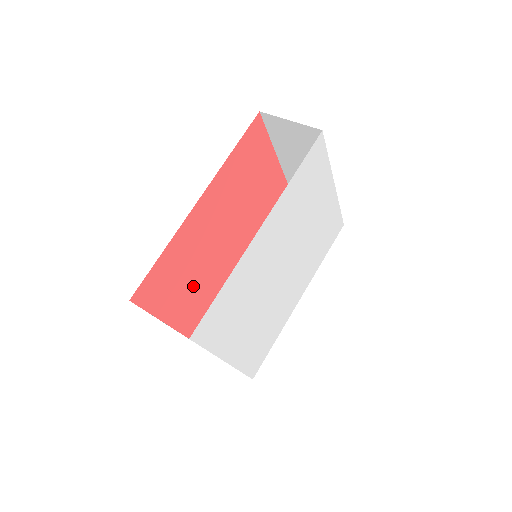
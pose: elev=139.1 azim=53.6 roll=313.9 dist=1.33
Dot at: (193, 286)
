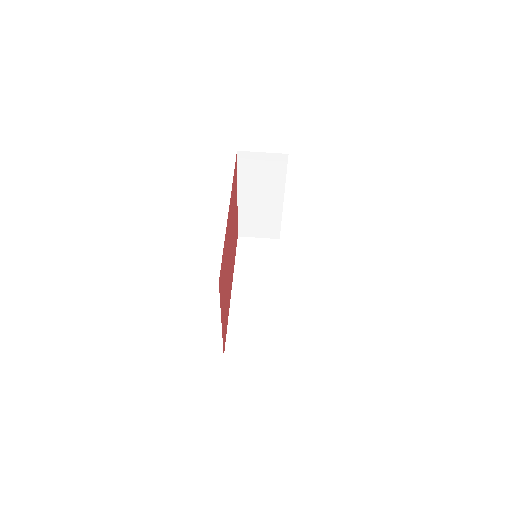
Dot at: (225, 286)
